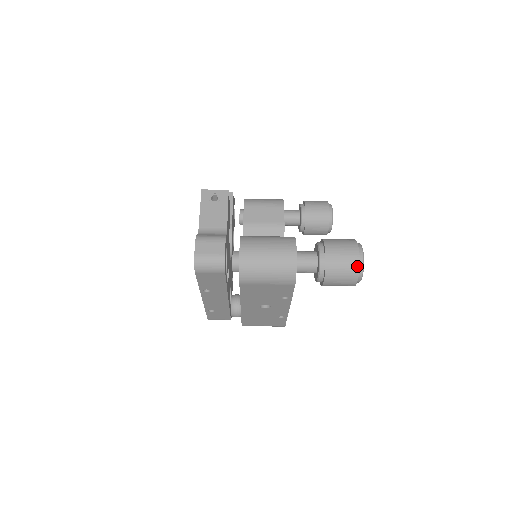
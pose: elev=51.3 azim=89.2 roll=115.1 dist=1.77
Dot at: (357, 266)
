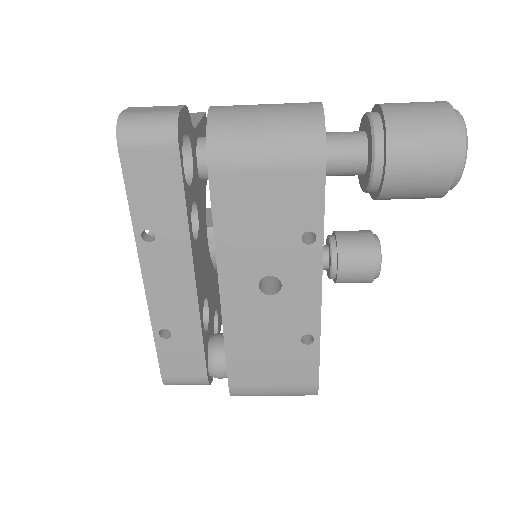
Dot at: (451, 116)
